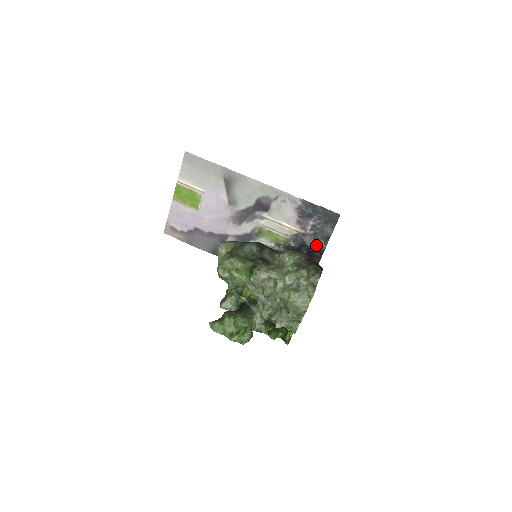
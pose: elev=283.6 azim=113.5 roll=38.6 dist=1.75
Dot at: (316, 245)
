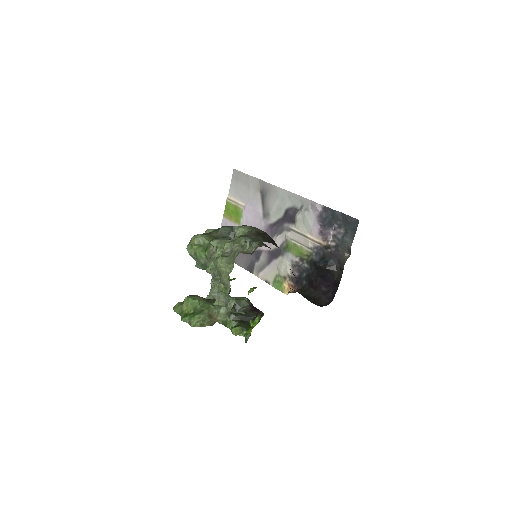
Dot at: (336, 259)
